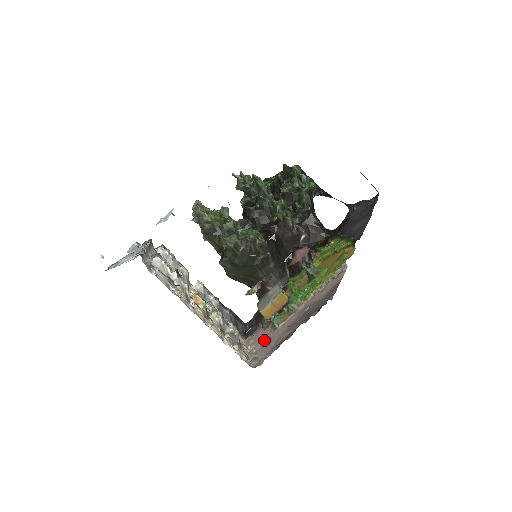
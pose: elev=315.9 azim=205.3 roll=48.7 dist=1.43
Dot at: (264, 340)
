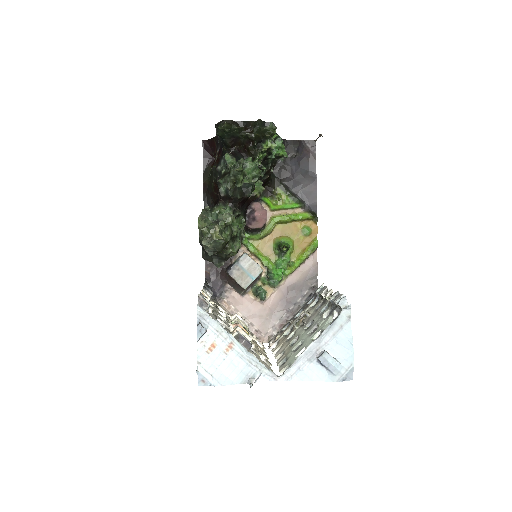
Dot at: (254, 311)
